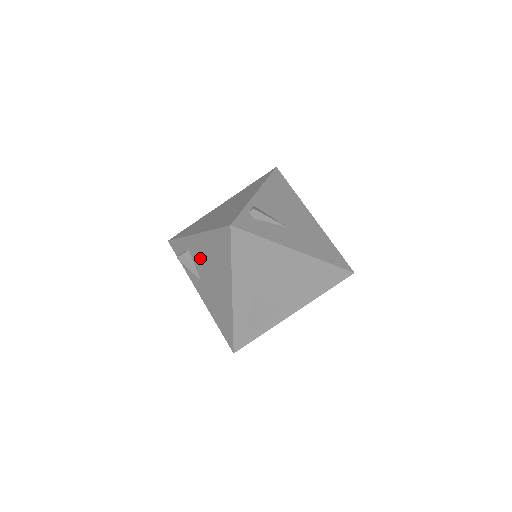
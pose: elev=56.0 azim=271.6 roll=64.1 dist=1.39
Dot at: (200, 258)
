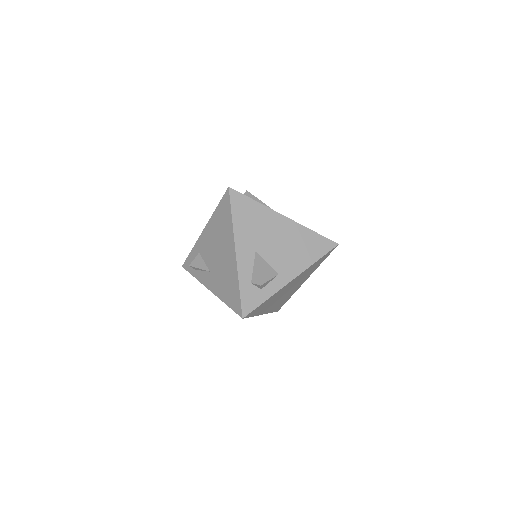
Dot at: (208, 248)
